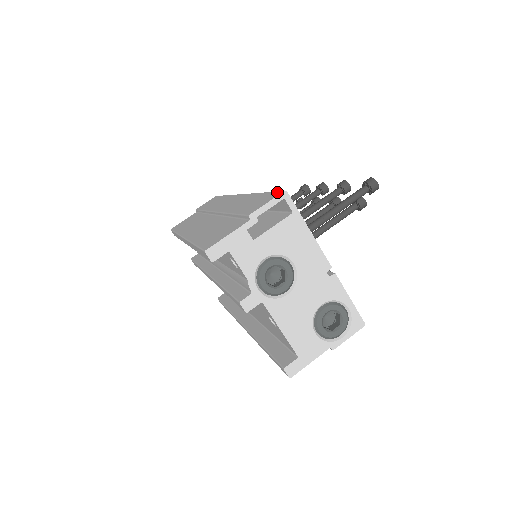
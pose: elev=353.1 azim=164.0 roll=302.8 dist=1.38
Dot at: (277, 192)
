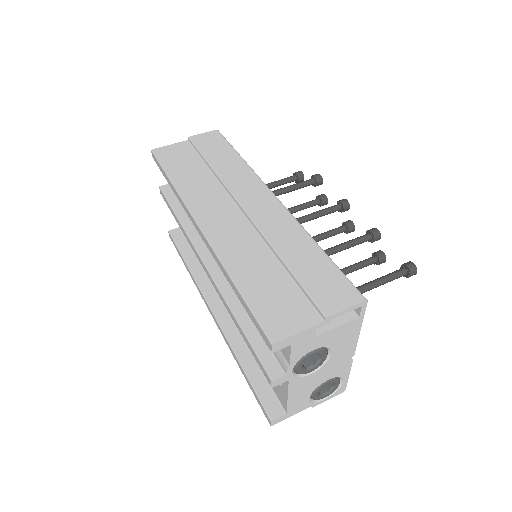
Dot at: (354, 289)
